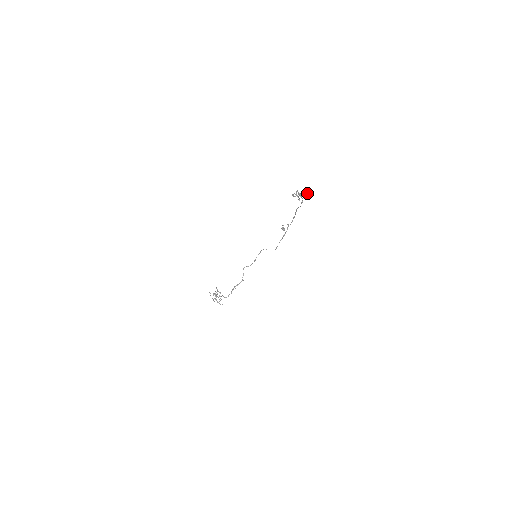
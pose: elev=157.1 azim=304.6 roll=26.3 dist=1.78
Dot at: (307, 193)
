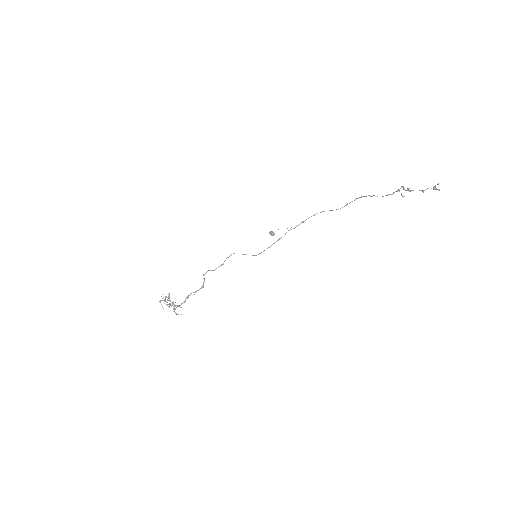
Dot at: (439, 189)
